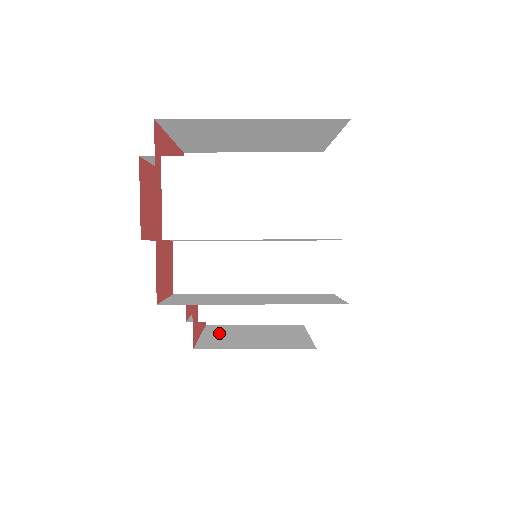
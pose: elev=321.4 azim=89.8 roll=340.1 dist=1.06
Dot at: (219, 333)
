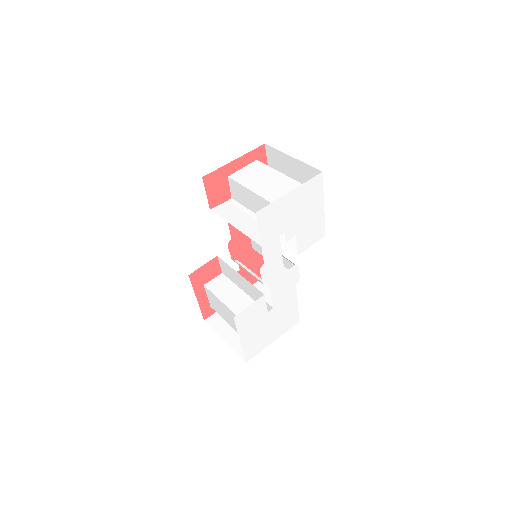
Dot at: occluded
